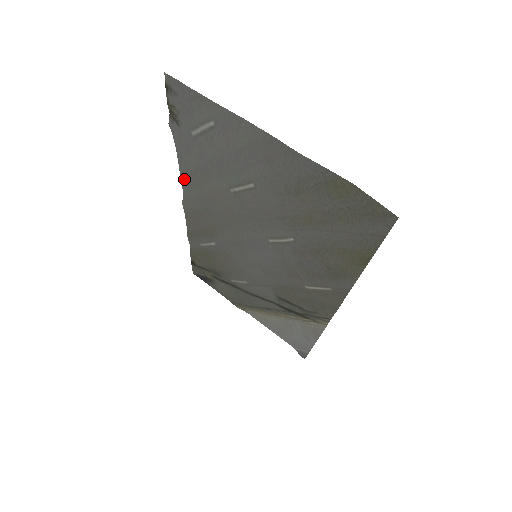
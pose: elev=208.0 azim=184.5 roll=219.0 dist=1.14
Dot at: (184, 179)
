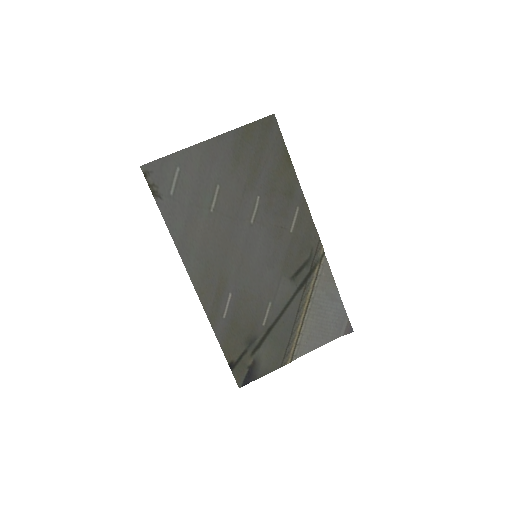
Dot at: (182, 252)
